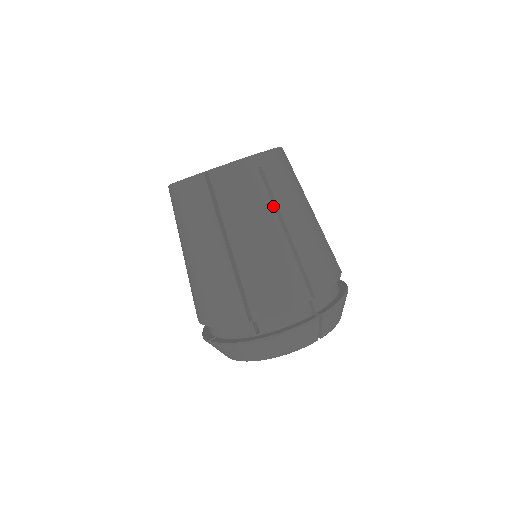
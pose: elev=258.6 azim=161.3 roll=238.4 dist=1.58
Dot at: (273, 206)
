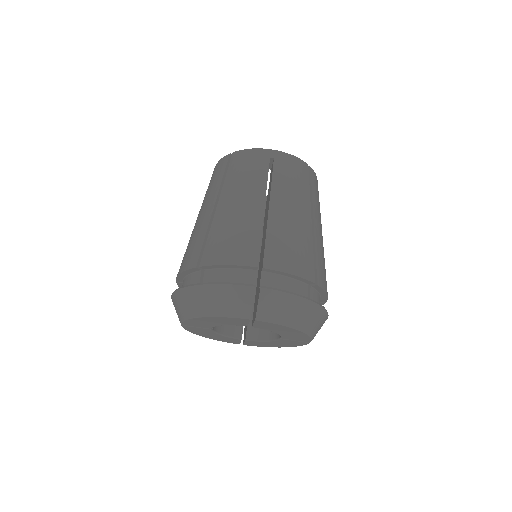
Dot at: (266, 186)
